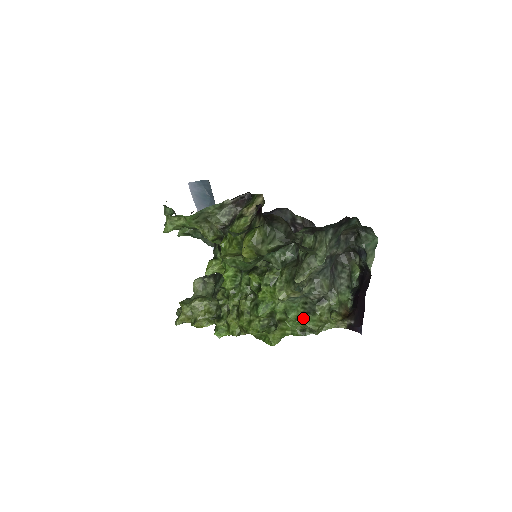
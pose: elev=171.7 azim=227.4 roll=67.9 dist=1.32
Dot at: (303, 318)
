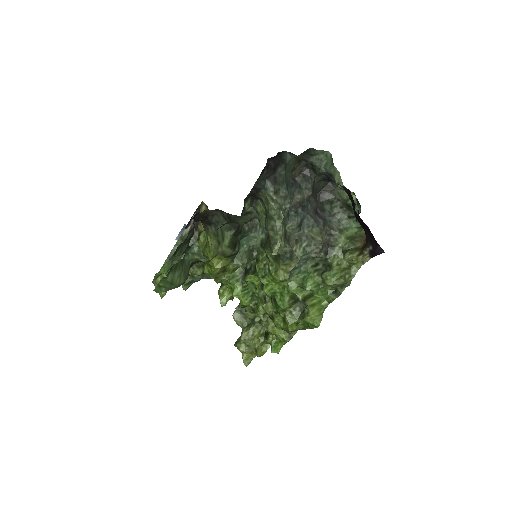
Dot at: (323, 280)
